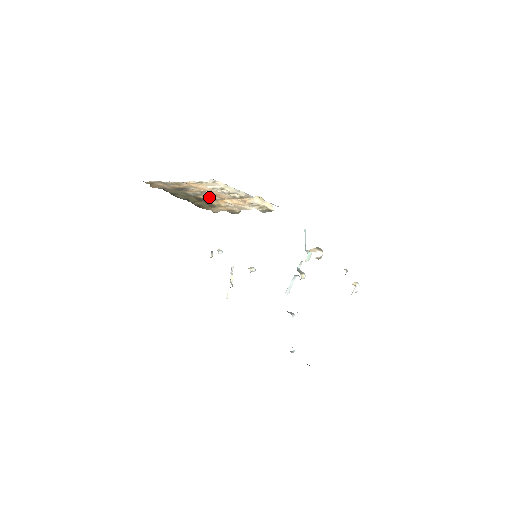
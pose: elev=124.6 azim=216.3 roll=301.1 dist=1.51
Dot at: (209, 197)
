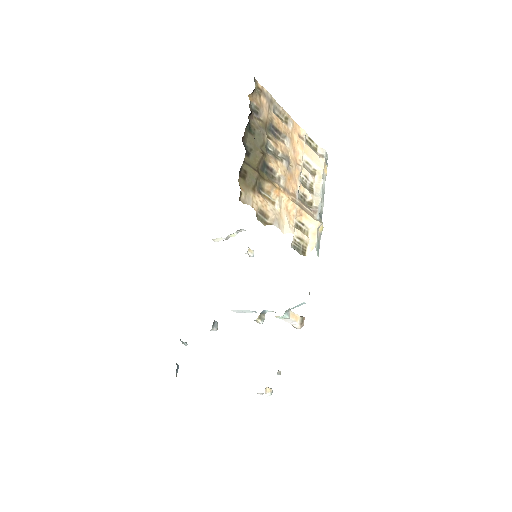
Dot at: (278, 171)
